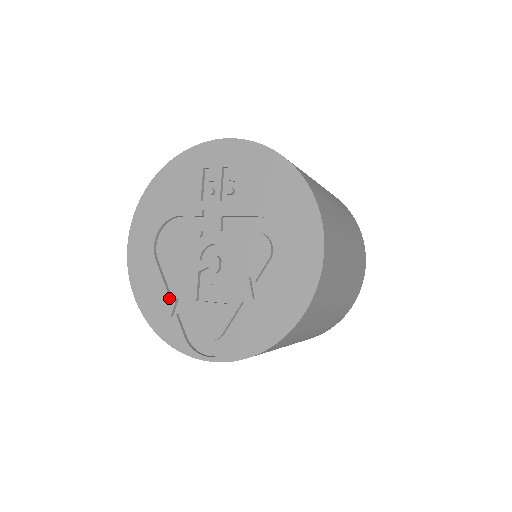
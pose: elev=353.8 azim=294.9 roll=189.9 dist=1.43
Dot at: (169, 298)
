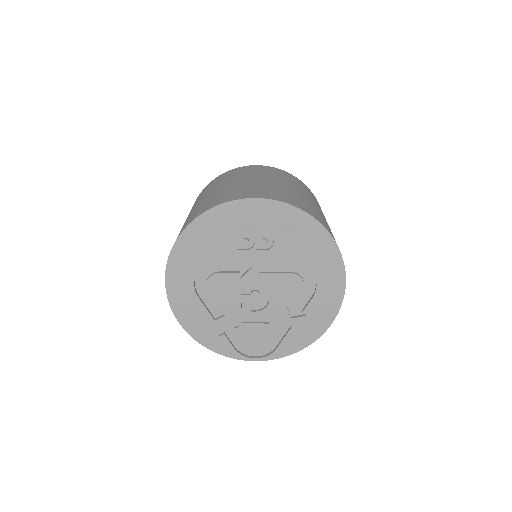
Dot at: (216, 323)
